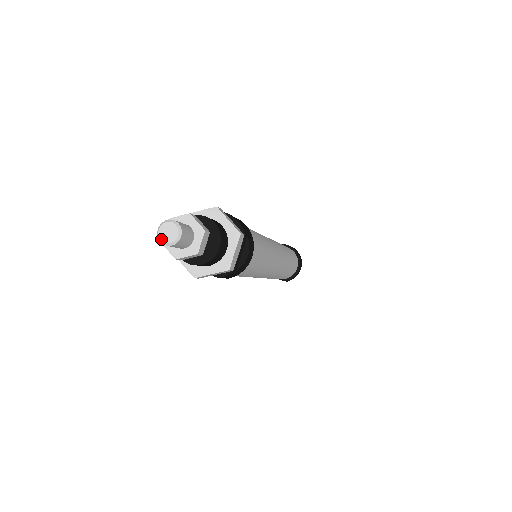
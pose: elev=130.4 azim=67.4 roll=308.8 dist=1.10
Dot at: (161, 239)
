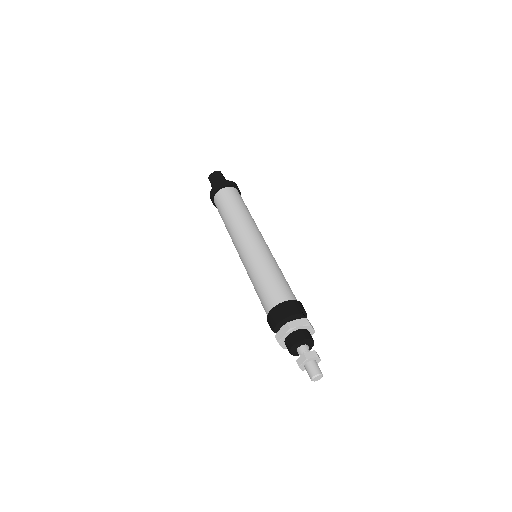
Dot at: occluded
